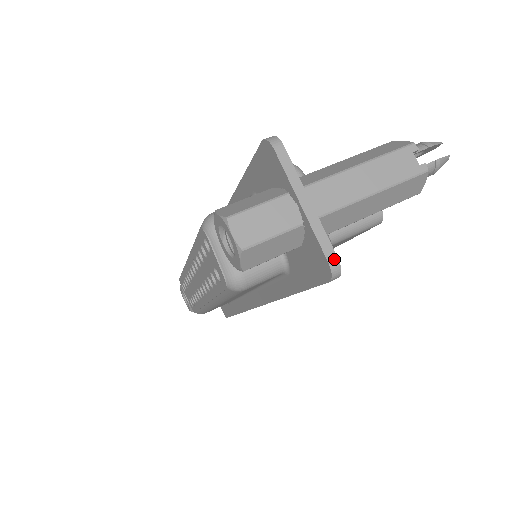
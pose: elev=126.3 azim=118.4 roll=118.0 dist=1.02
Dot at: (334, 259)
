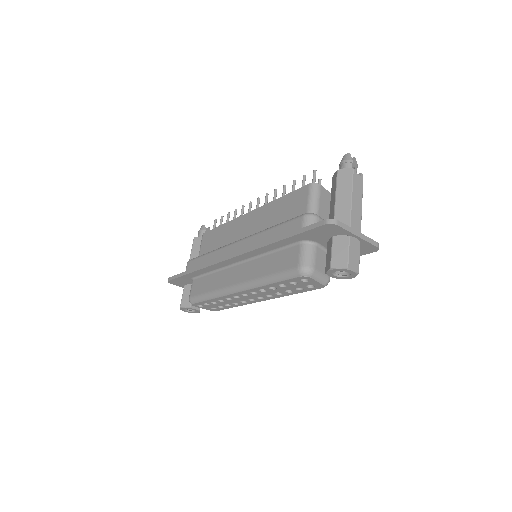
Dot at: (377, 244)
